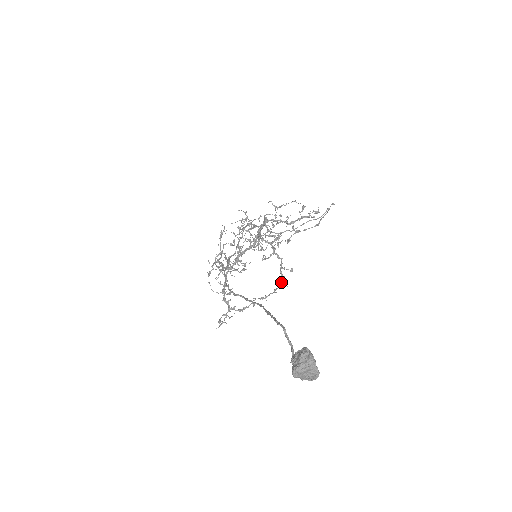
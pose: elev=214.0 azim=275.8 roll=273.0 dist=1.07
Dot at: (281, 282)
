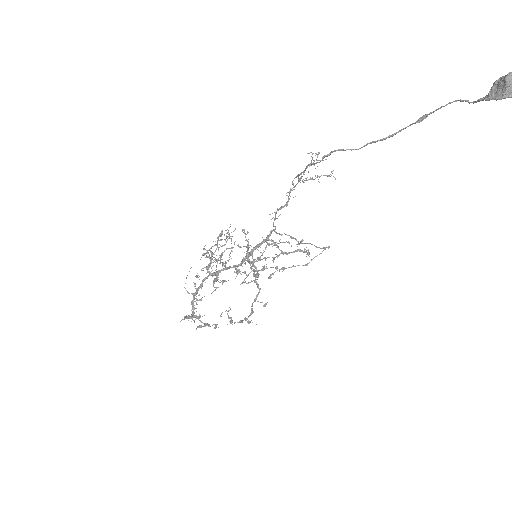
Dot at: (249, 315)
